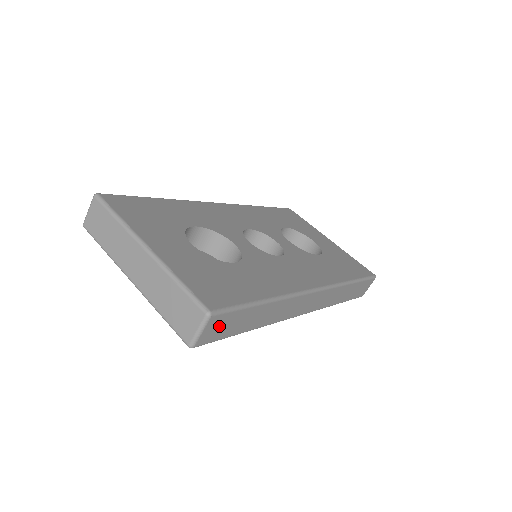
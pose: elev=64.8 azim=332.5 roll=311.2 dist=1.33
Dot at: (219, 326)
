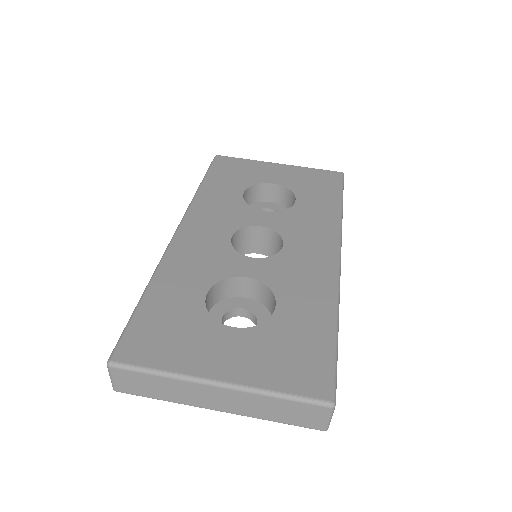
Dot at: occluded
